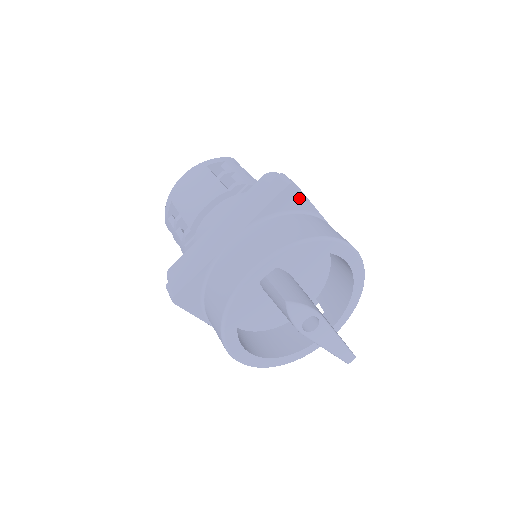
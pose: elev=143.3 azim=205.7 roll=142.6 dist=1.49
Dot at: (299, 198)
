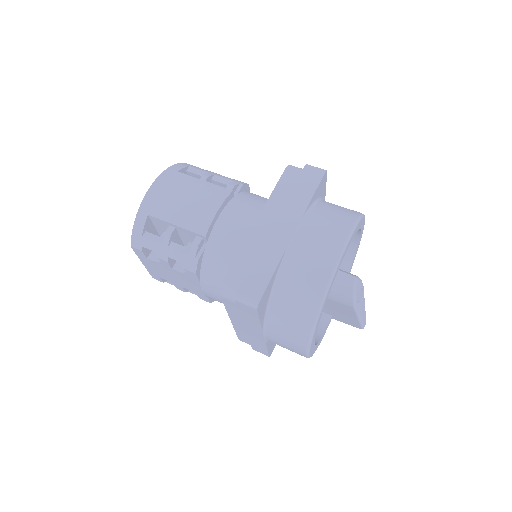
Dot at: (324, 185)
